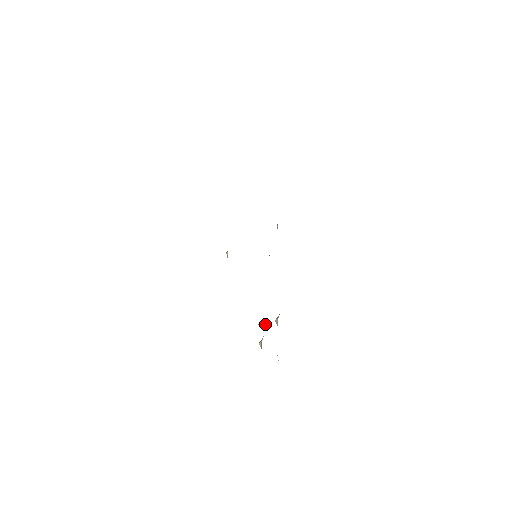
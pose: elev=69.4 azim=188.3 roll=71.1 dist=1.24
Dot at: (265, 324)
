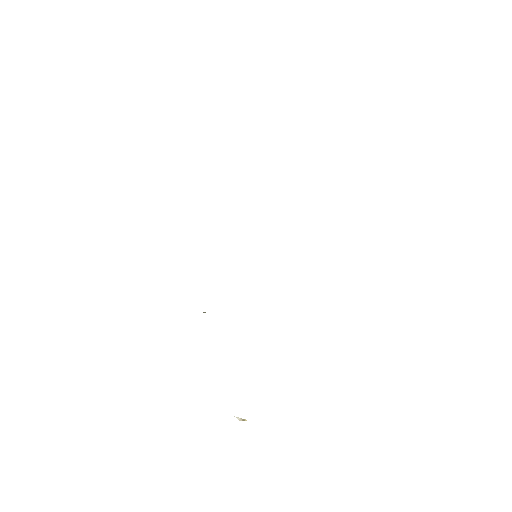
Dot at: occluded
